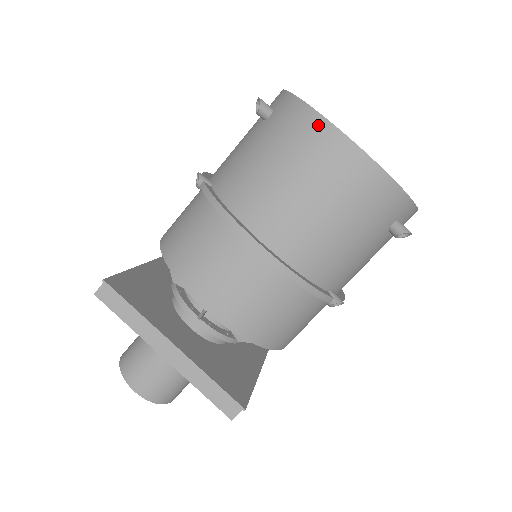
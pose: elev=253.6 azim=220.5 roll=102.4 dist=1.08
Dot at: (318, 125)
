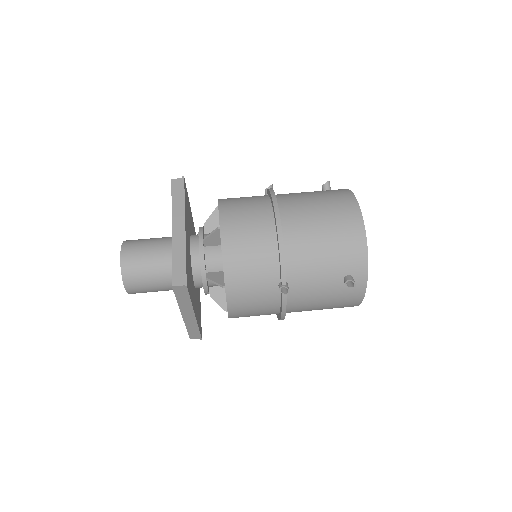
Dot at: (350, 197)
